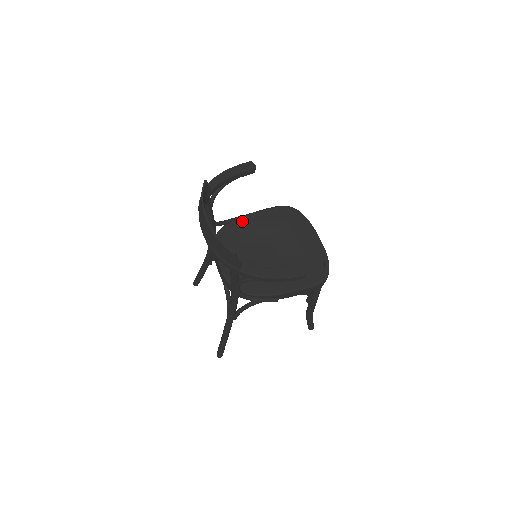
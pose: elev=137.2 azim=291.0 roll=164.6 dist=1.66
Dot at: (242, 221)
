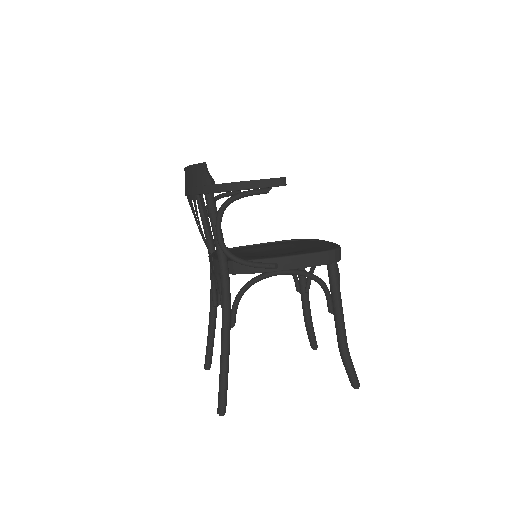
Dot at: (246, 247)
